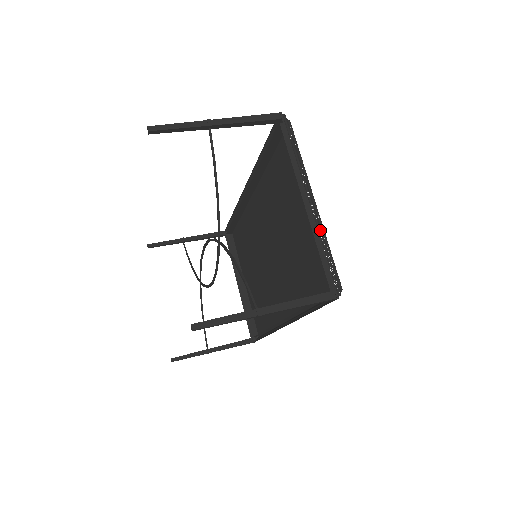
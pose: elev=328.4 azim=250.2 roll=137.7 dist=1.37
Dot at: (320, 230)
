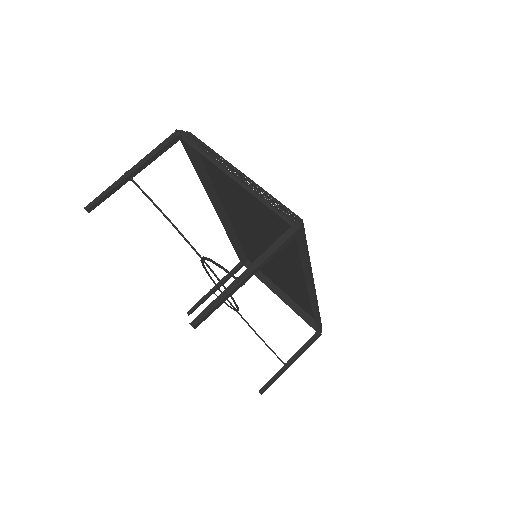
Dot at: (255, 189)
